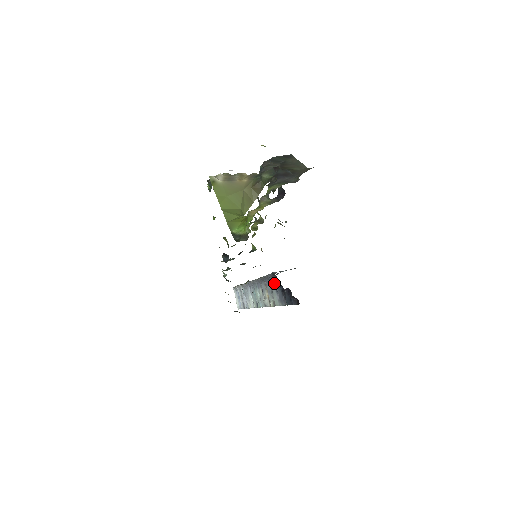
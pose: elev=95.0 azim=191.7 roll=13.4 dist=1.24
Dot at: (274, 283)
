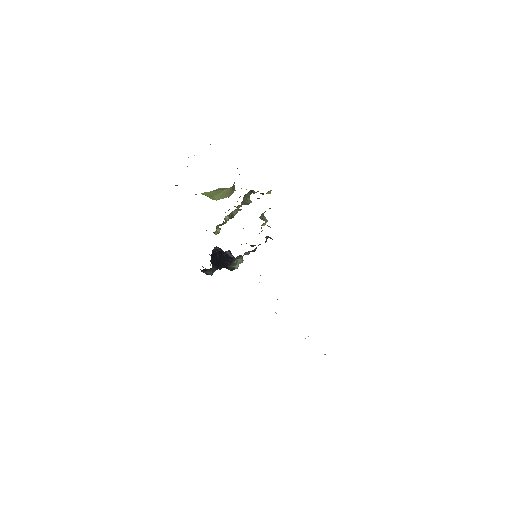
Dot at: occluded
